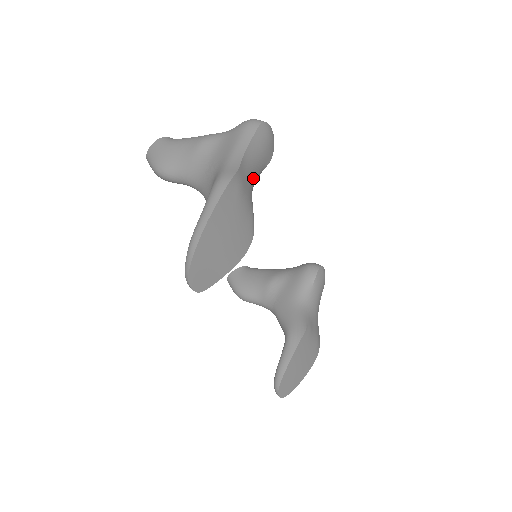
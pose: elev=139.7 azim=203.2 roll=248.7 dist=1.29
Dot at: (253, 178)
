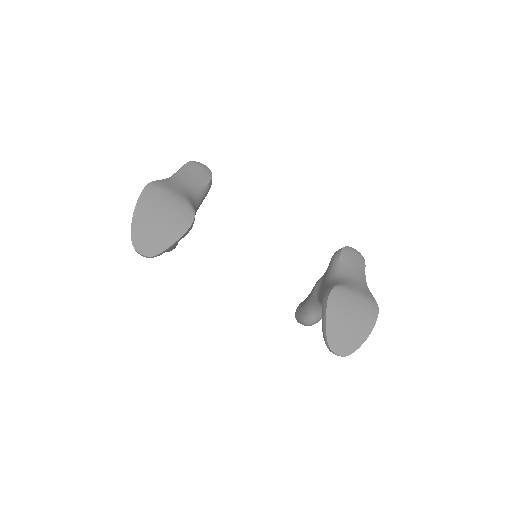
Dot at: (187, 188)
